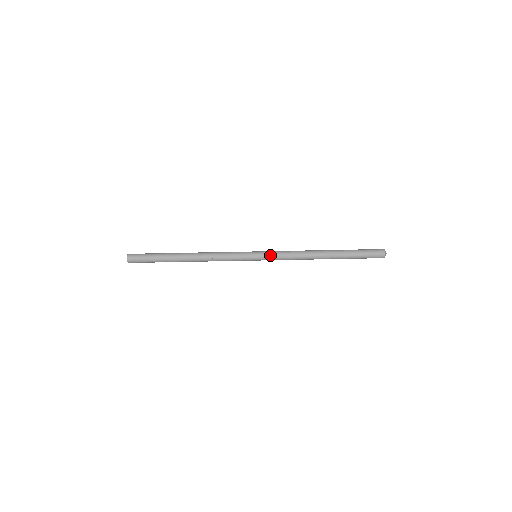
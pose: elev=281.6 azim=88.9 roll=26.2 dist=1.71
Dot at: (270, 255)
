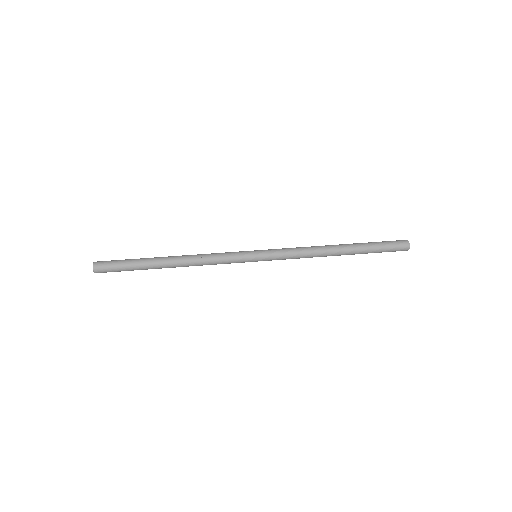
Dot at: (273, 250)
